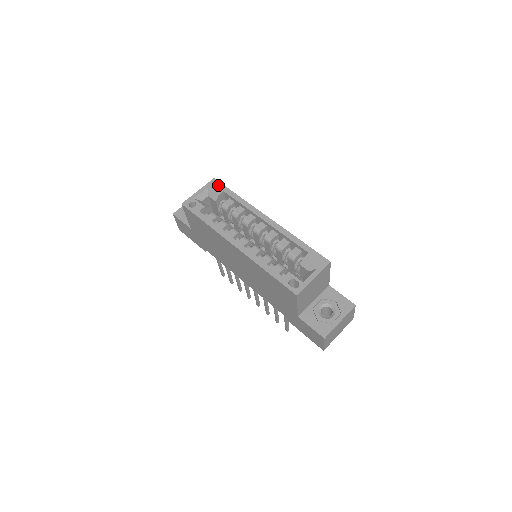
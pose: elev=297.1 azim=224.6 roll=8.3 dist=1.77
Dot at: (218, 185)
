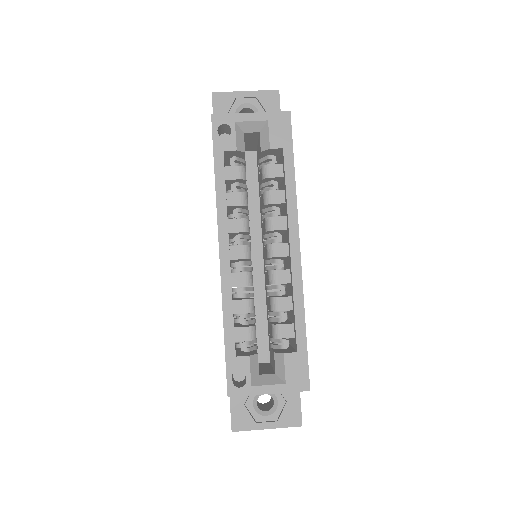
Dot at: (285, 130)
